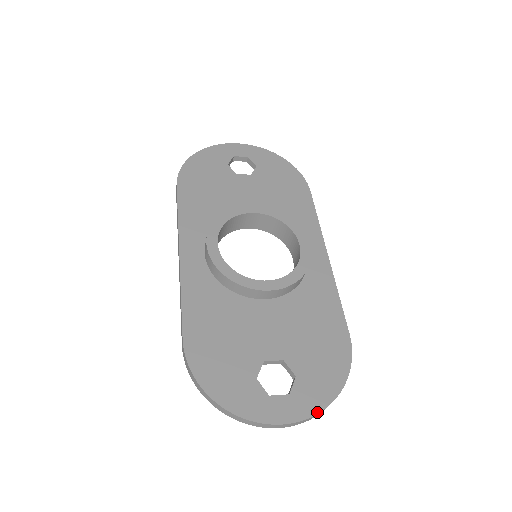
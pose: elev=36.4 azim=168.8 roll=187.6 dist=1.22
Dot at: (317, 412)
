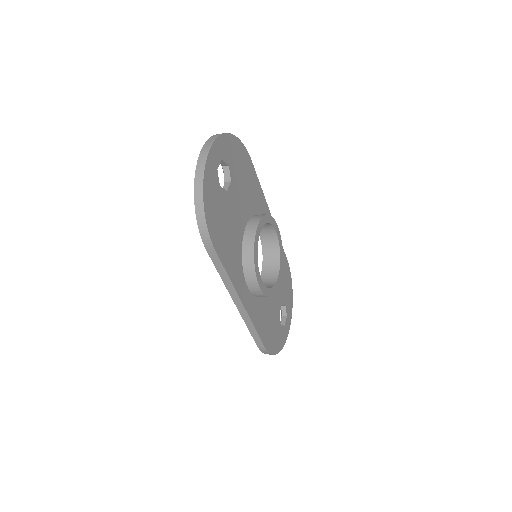
Dot at: occluded
